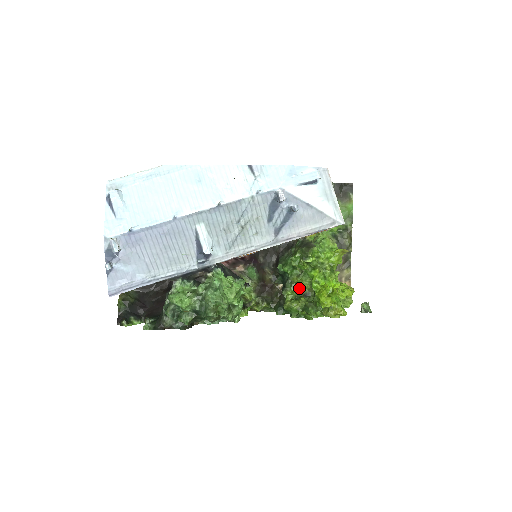
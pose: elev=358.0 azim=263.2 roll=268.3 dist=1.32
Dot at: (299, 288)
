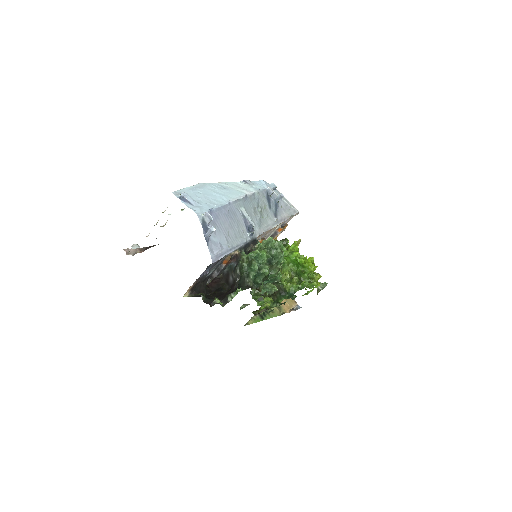
Dot at: (287, 275)
